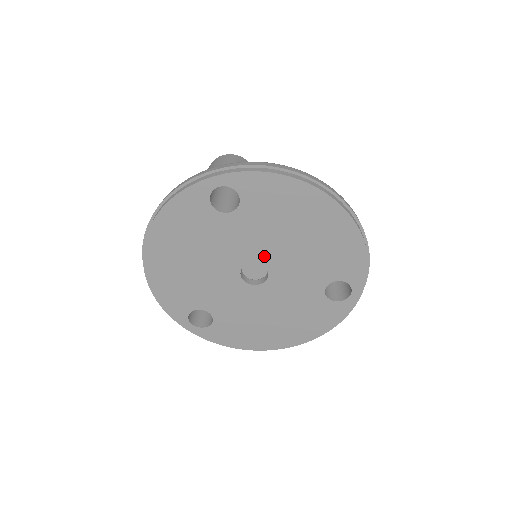
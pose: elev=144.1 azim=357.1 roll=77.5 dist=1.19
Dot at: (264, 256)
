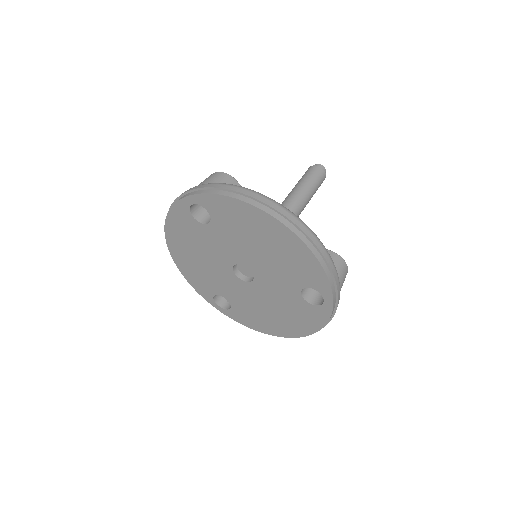
Dot at: (244, 260)
